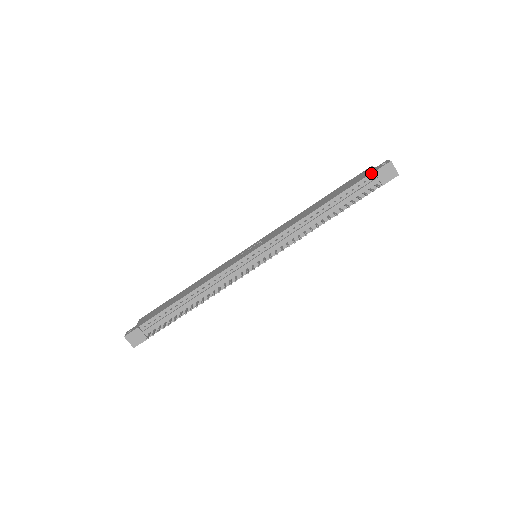
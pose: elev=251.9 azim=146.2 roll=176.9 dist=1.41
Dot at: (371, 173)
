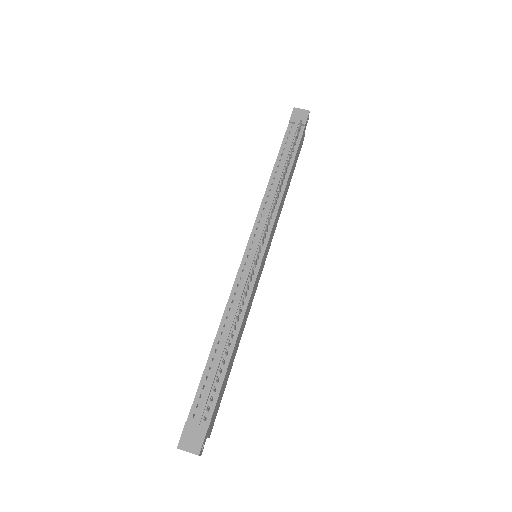
Dot at: (288, 125)
